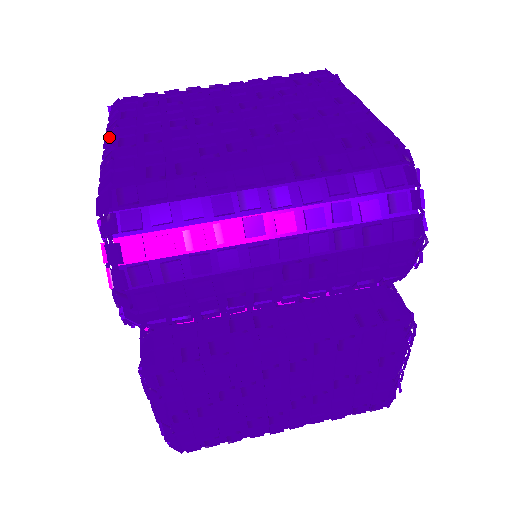
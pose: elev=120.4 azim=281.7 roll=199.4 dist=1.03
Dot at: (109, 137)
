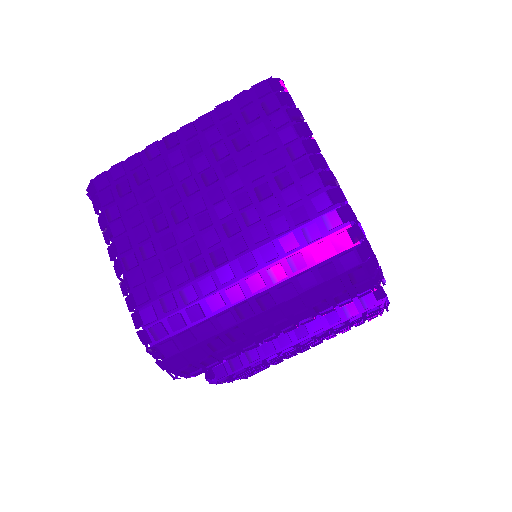
Dot at: (111, 250)
